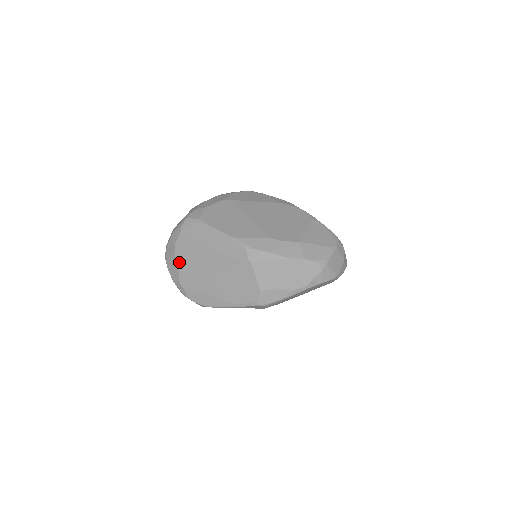
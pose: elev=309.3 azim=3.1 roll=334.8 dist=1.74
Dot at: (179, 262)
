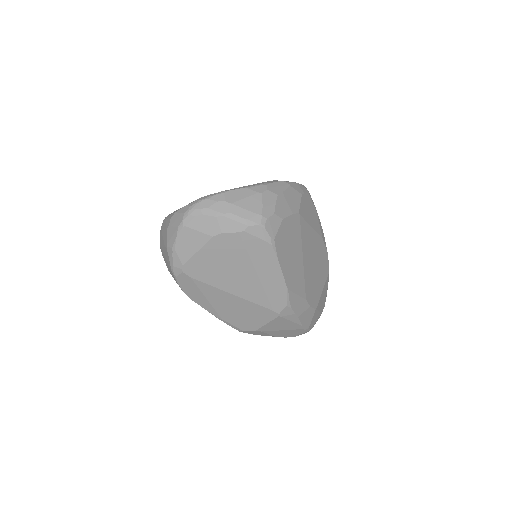
Dot at: (206, 250)
